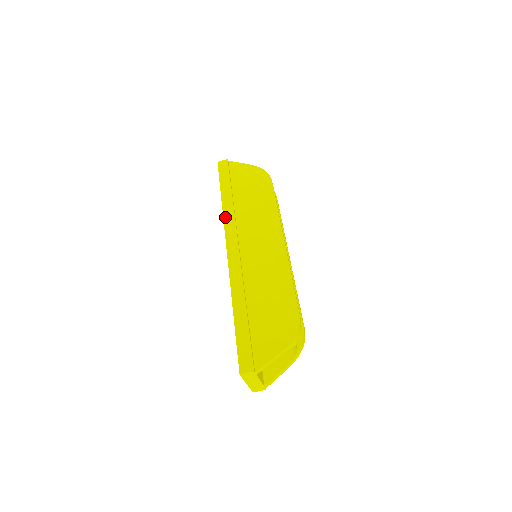
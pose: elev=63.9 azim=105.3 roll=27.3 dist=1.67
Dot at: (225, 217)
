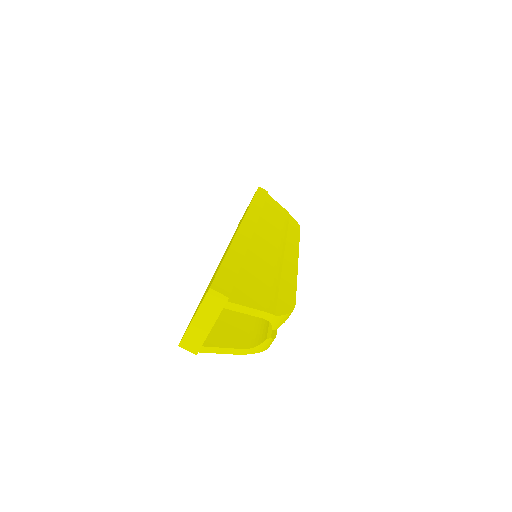
Dot at: (251, 208)
